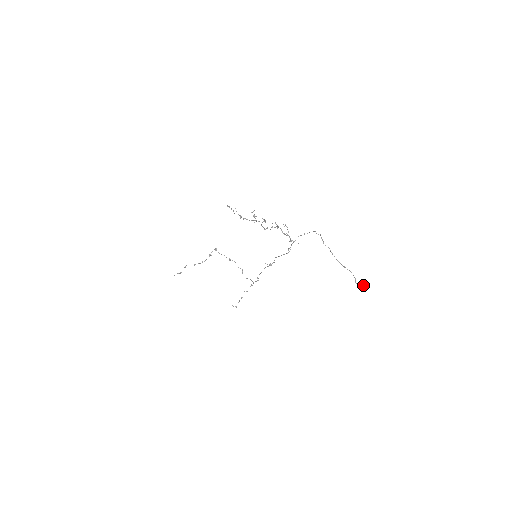
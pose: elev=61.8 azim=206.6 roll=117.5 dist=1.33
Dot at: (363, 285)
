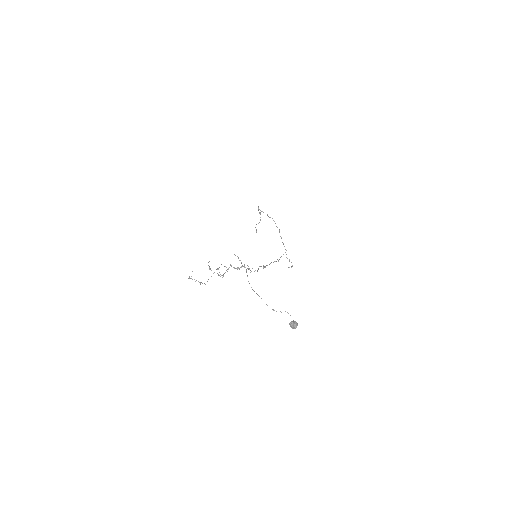
Dot at: (292, 324)
